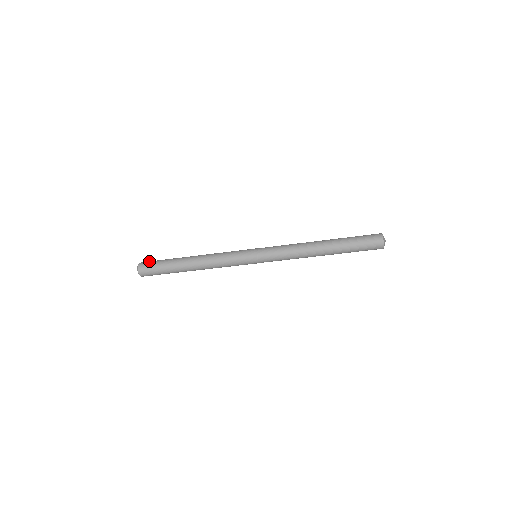
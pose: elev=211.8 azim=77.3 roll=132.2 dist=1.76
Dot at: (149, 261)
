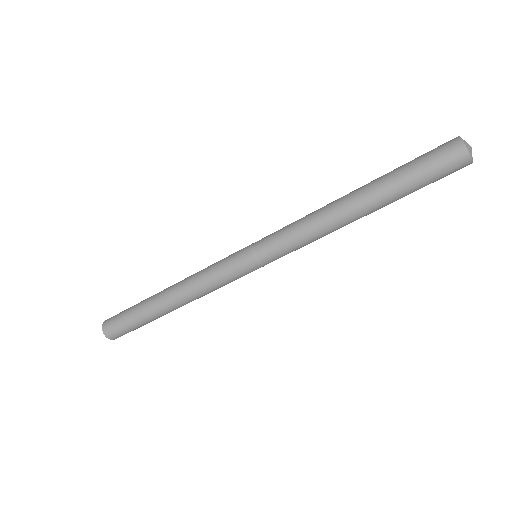
Dot at: occluded
